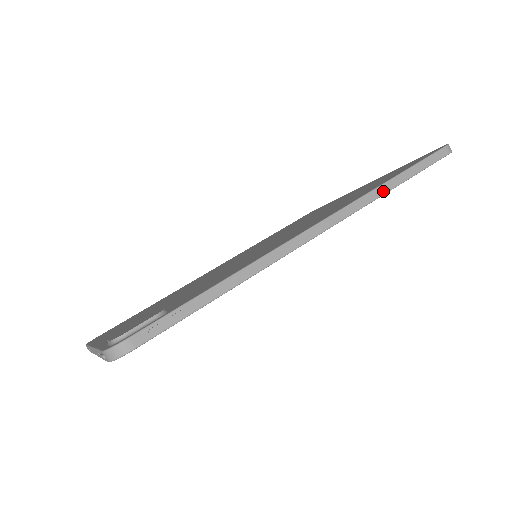
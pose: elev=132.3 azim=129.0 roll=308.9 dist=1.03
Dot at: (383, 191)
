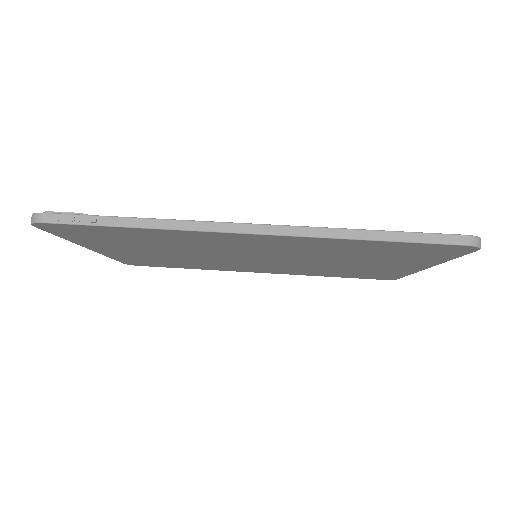
Dot at: (344, 235)
